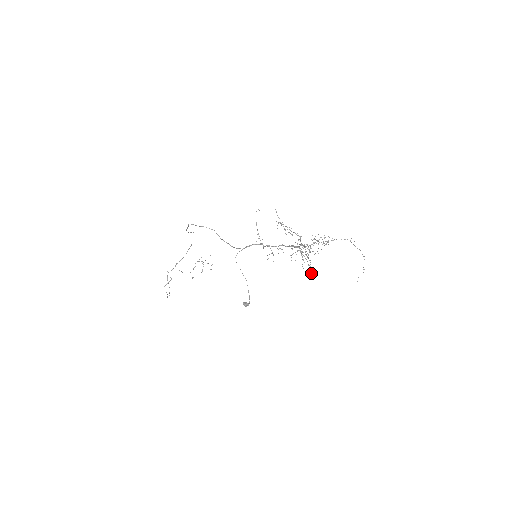
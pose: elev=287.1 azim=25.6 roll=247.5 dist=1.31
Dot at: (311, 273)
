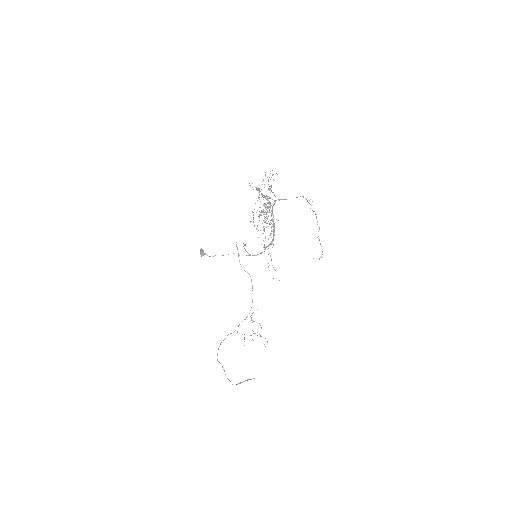
Dot at: occluded
